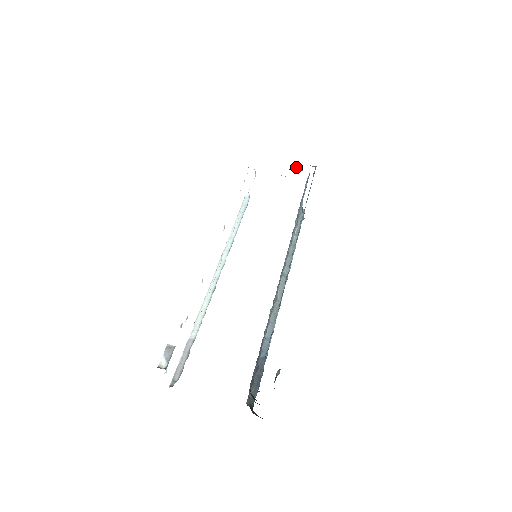
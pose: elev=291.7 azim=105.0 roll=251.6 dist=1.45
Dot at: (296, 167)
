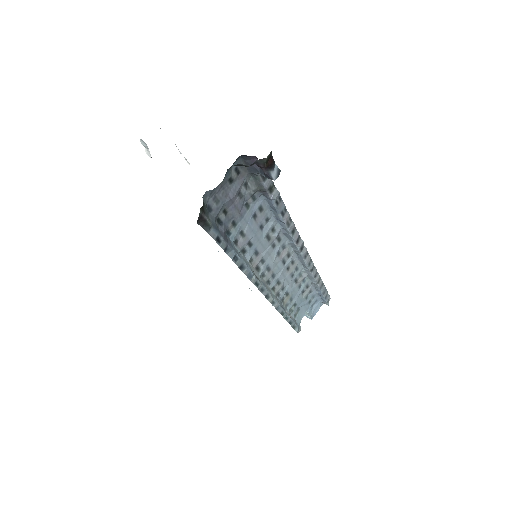
Dot at: occluded
